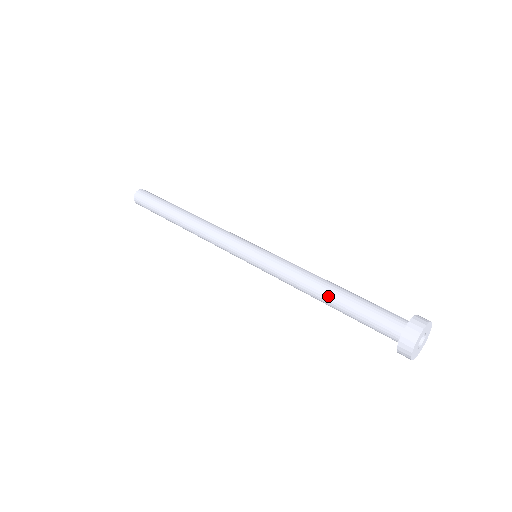
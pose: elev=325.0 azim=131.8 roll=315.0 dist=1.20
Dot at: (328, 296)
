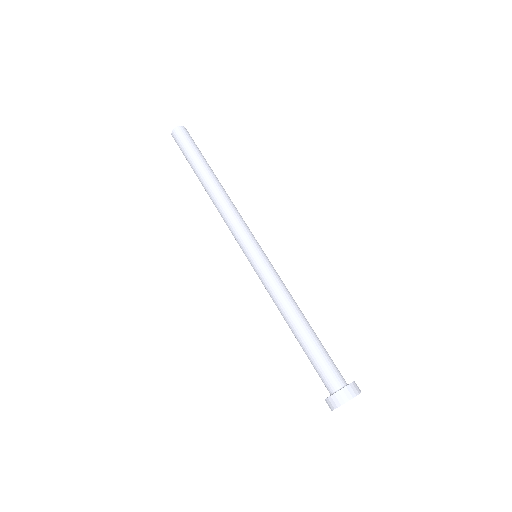
Dot at: (297, 329)
